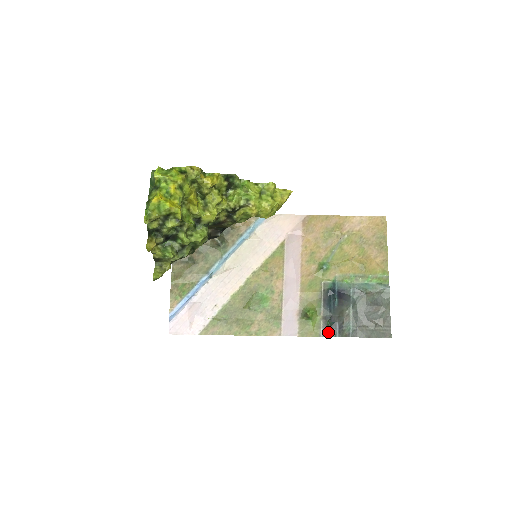
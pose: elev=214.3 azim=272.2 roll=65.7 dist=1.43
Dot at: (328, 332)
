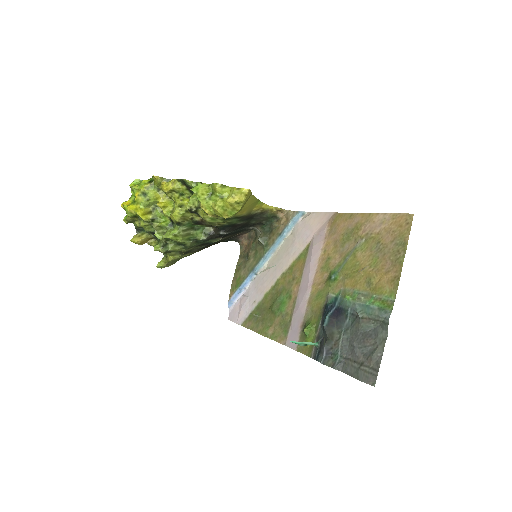
Dot at: (317, 355)
